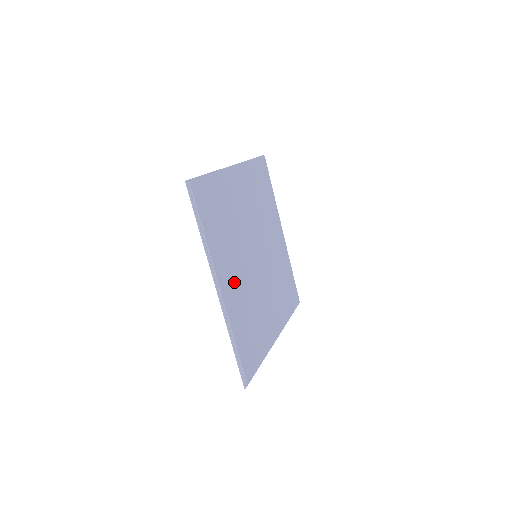
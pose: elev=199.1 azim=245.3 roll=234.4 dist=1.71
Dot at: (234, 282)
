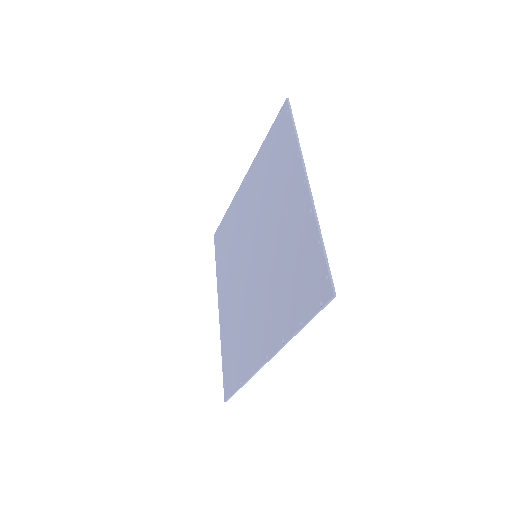
Dot at: occluded
